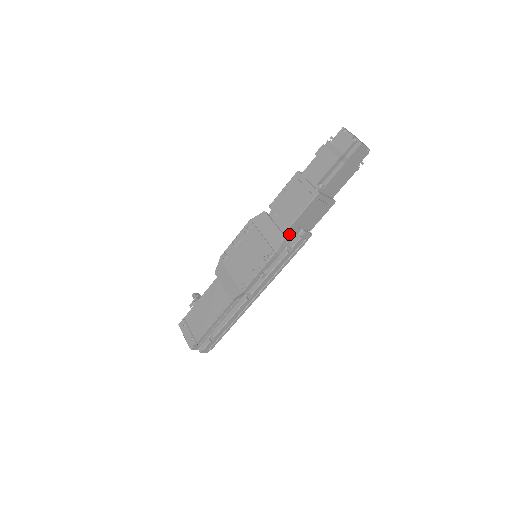
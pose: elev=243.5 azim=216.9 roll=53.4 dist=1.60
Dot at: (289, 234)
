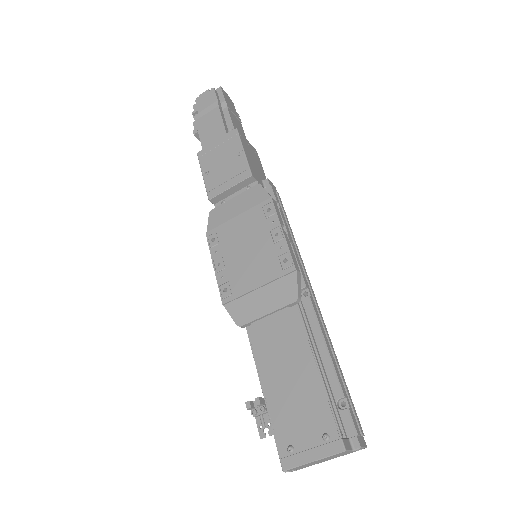
Dot at: occluded
